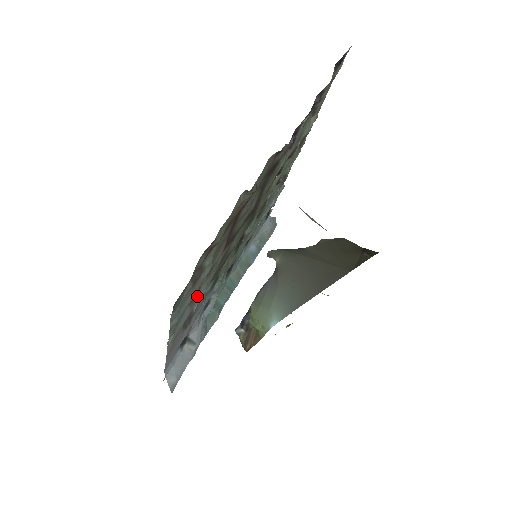
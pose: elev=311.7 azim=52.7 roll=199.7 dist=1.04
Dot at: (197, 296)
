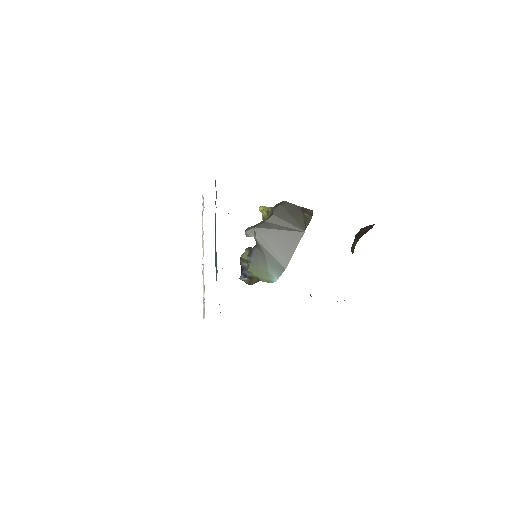
Dot at: occluded
